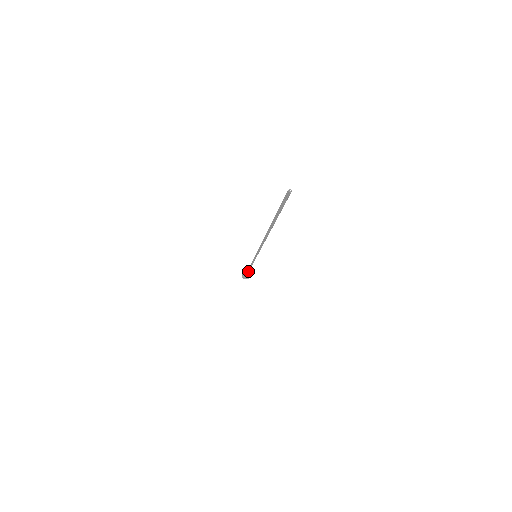
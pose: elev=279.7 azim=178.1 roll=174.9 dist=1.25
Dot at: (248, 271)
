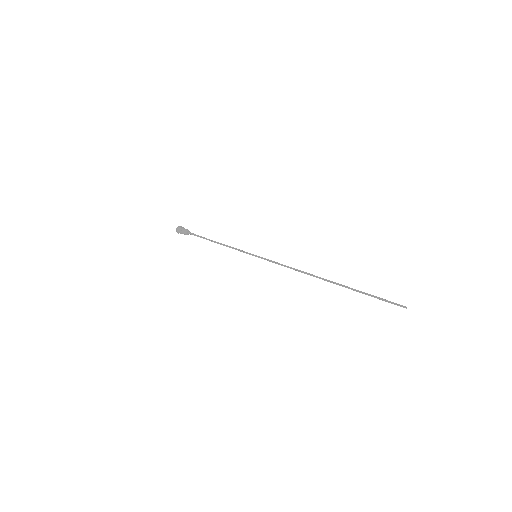
Dot at: occluded
